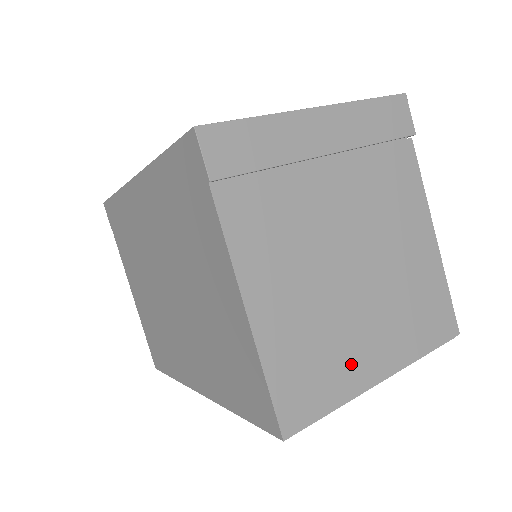
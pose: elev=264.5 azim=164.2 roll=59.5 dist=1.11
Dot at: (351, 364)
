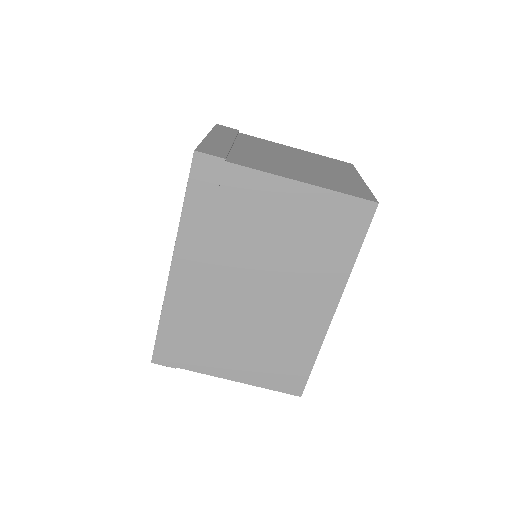
Dot at: (348, 181)
